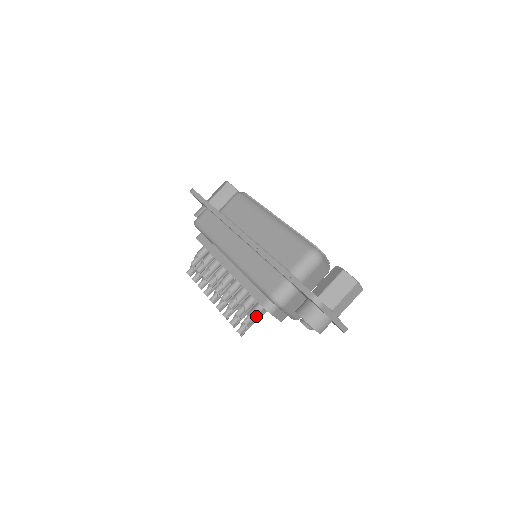
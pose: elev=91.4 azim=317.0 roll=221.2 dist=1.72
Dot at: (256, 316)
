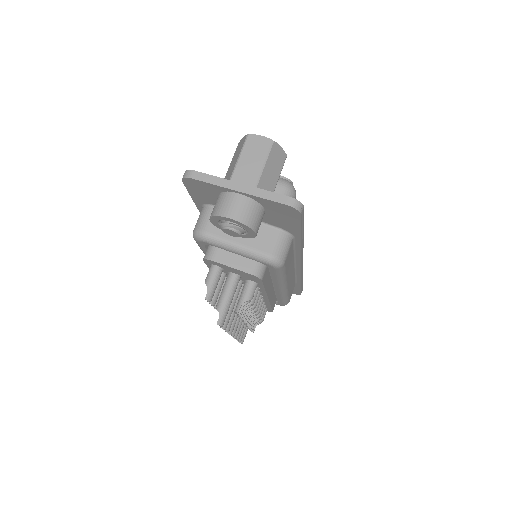
Dot at: (209, 280)
